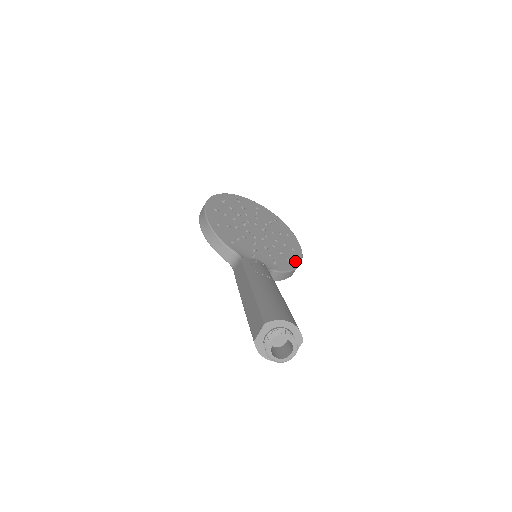
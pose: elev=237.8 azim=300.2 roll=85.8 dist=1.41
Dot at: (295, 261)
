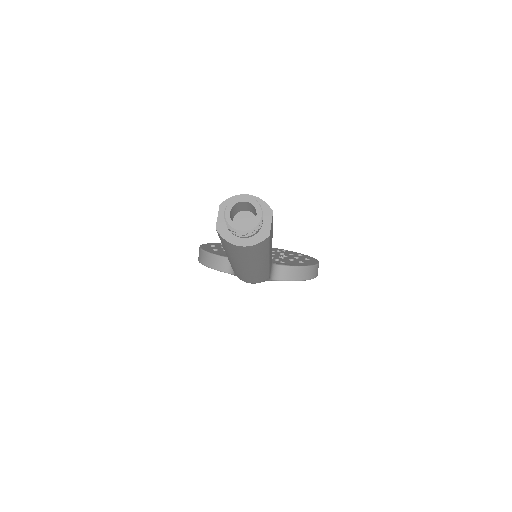
Dot at: (309, 263)
